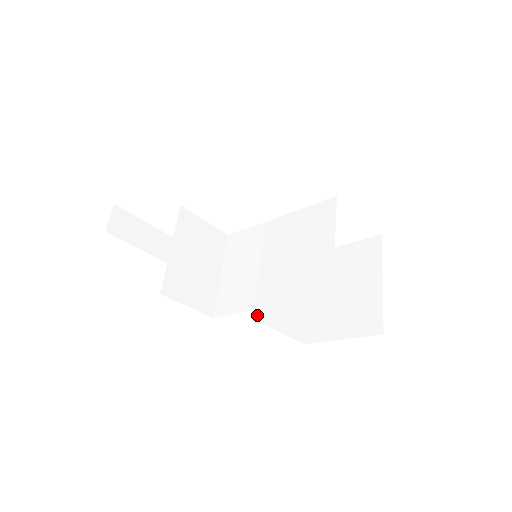
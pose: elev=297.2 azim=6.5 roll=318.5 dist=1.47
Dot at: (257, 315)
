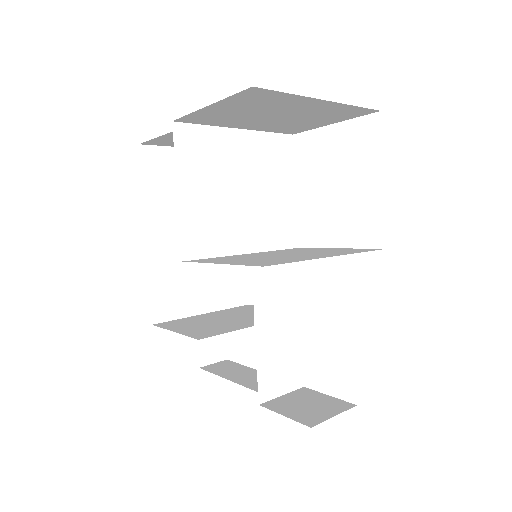
Dot at: occluded
